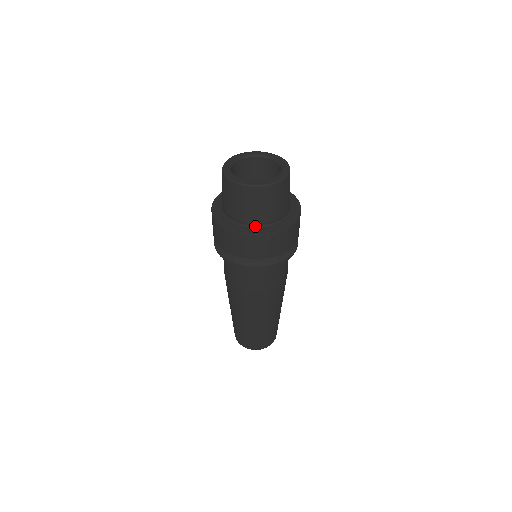
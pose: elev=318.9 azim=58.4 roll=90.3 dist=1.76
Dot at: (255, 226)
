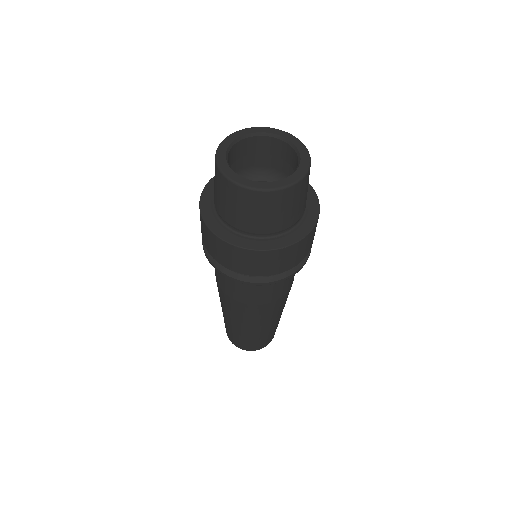
Dot at: (220, 217)
